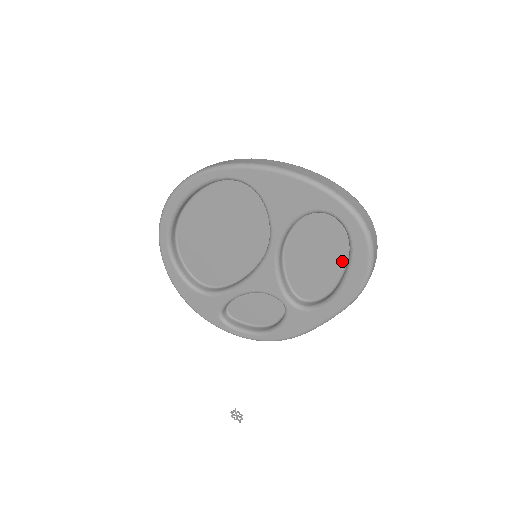
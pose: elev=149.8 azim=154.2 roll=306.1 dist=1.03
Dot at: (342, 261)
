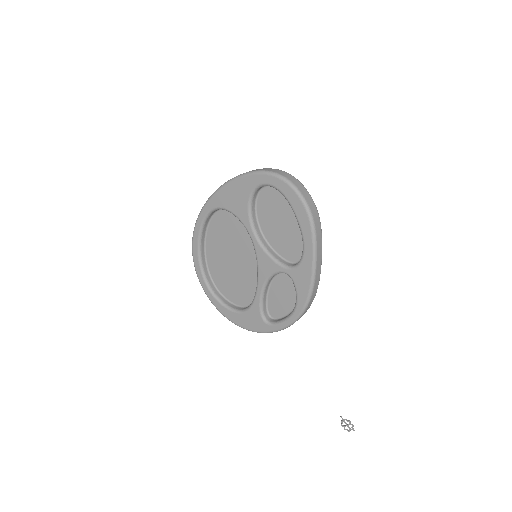
Dot at: (293, 213)
